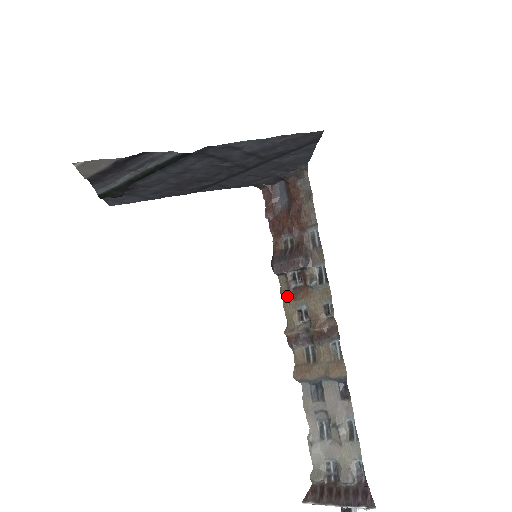
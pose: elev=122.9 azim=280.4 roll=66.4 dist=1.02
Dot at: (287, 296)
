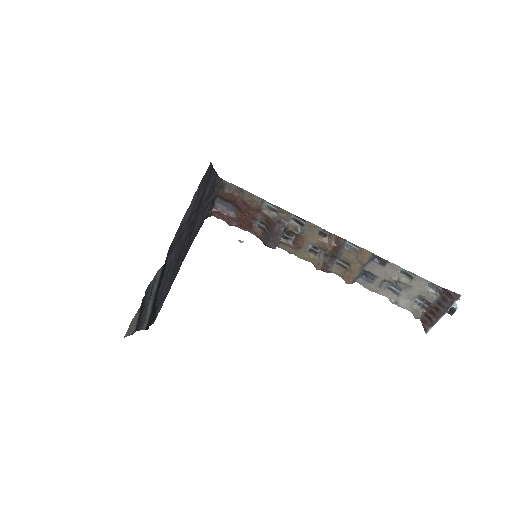
Dot at: (295, 251)
